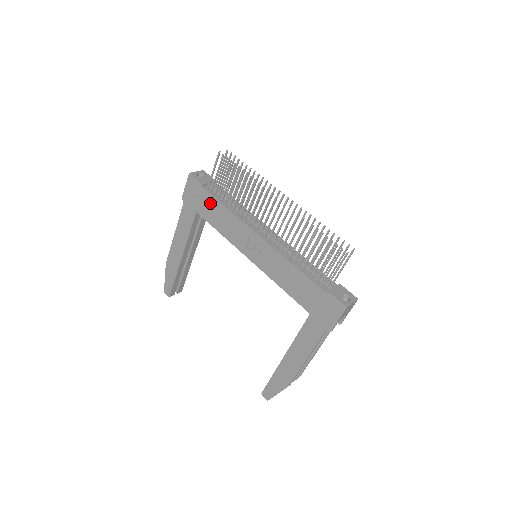
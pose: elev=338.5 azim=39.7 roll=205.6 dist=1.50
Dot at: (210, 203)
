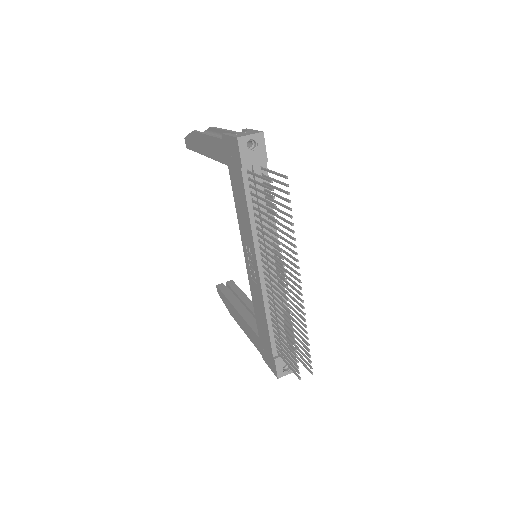
Dot at: (240, 187)
